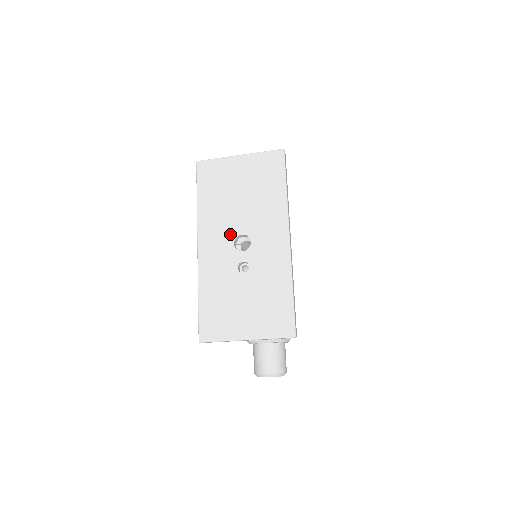
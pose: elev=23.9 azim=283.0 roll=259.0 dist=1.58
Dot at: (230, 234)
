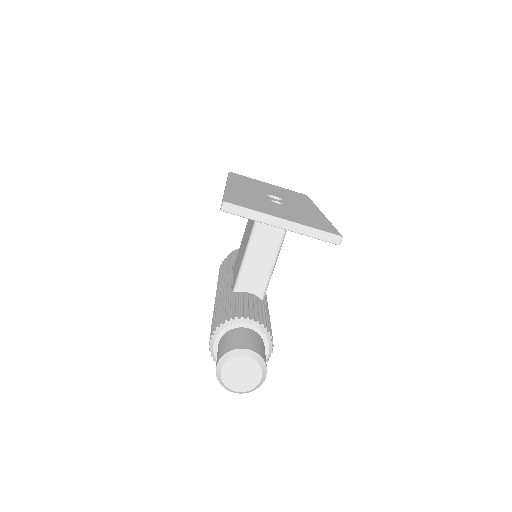
Dot at: (262, 192)
